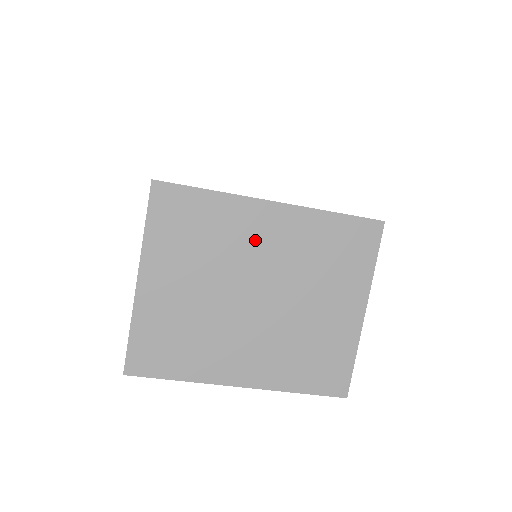
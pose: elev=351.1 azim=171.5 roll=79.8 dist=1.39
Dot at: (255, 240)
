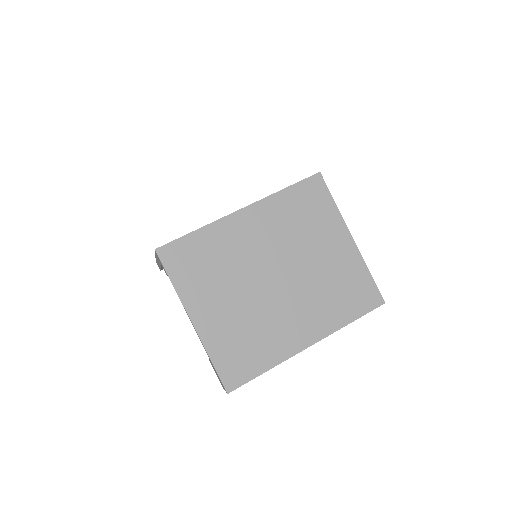
Dot at: (248, 241)
